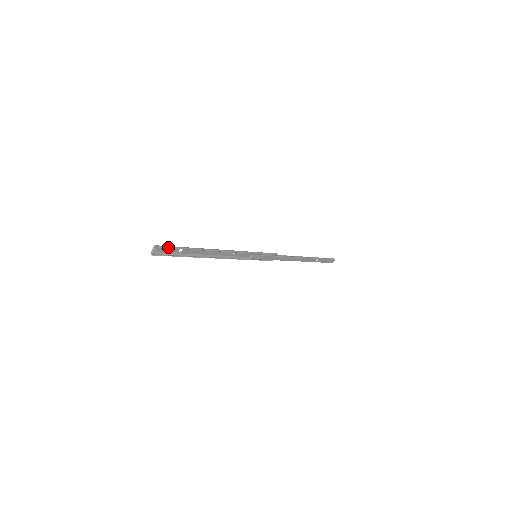
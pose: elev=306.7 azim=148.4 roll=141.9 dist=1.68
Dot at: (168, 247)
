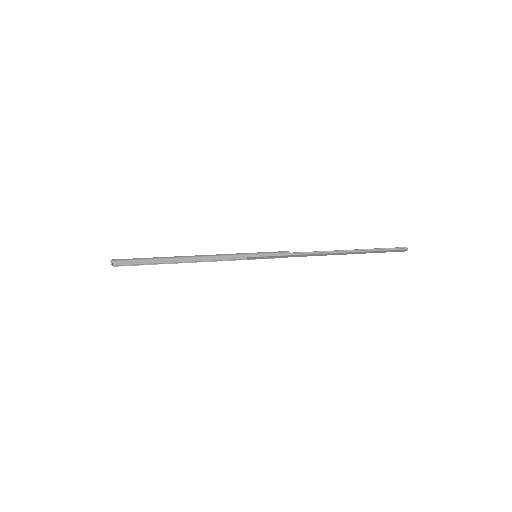
Dot at: (124, 261)
